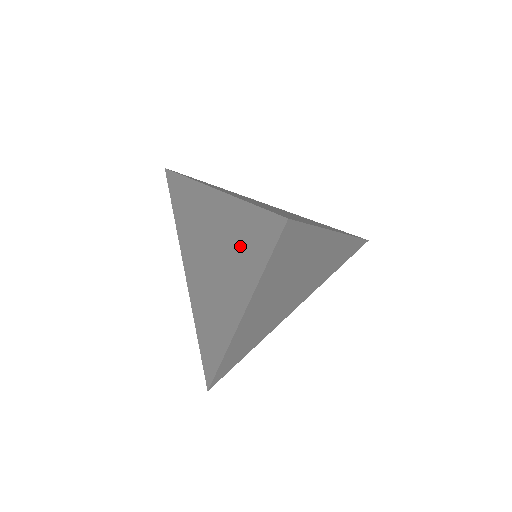
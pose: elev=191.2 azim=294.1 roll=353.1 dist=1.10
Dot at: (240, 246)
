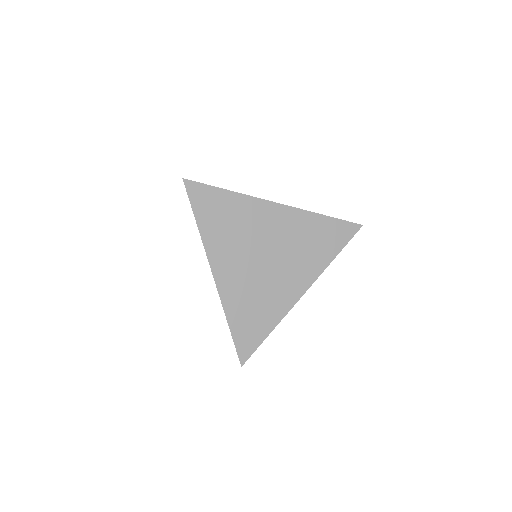
Dot at: occluded
